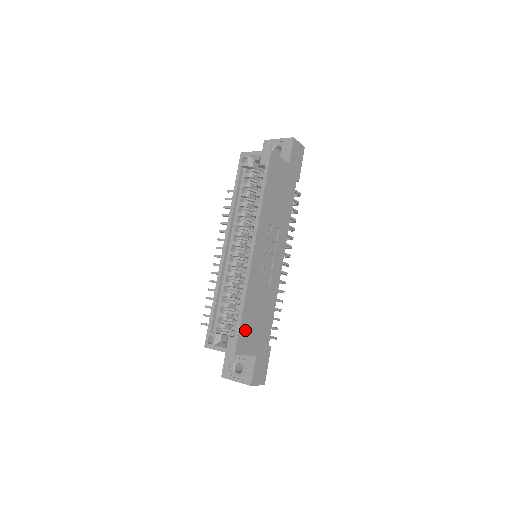
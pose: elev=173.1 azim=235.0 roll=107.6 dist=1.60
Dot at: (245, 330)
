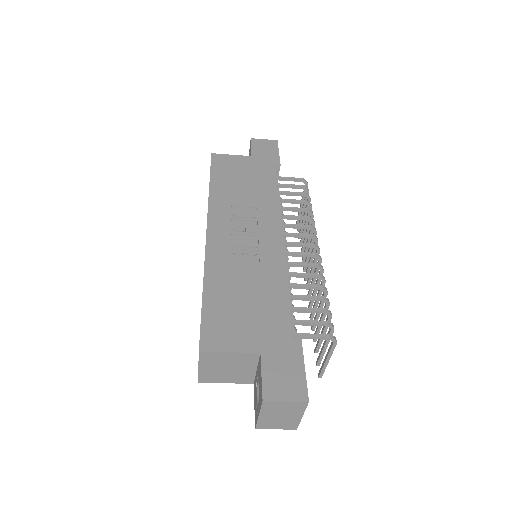
Dot at: (217, 319)
